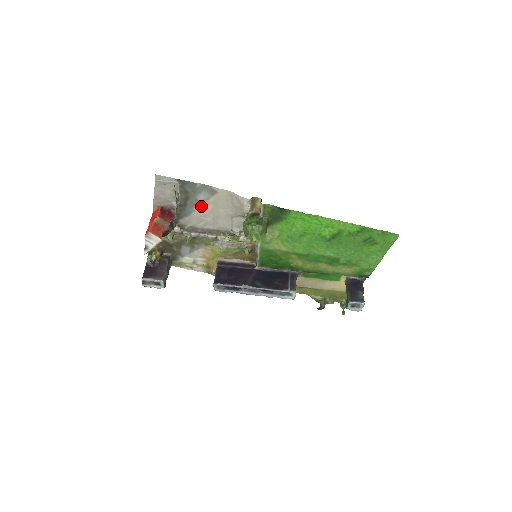
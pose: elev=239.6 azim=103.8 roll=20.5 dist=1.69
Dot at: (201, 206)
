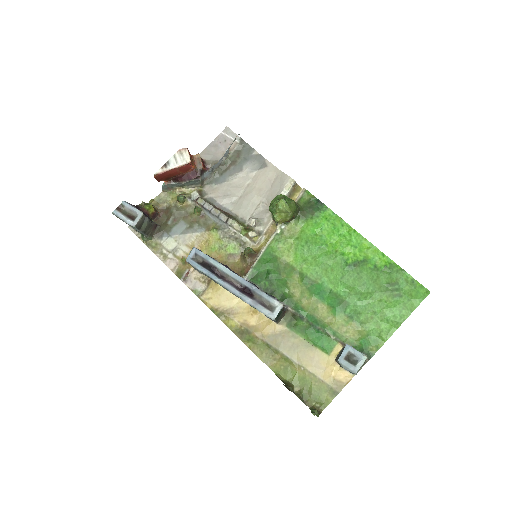
Dot at: (240, 177)
